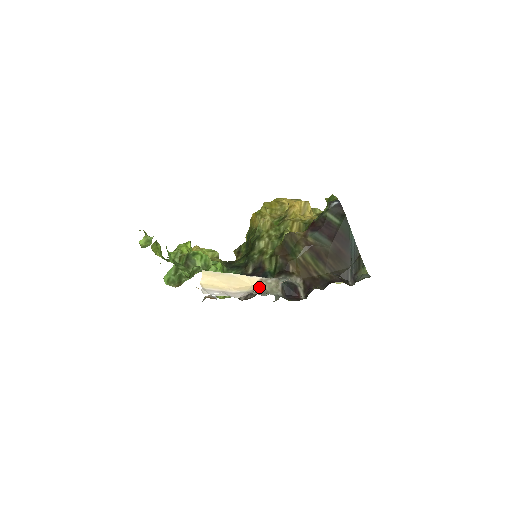
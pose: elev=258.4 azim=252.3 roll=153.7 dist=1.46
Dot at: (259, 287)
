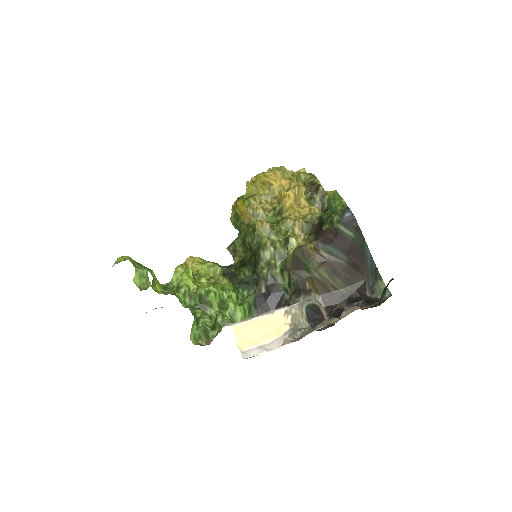
Dot at: (289, 326)
